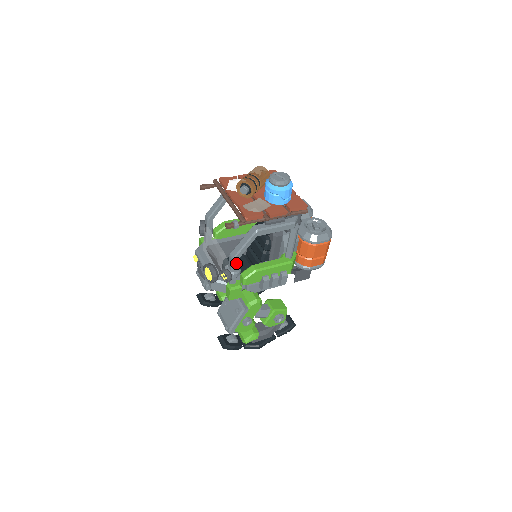
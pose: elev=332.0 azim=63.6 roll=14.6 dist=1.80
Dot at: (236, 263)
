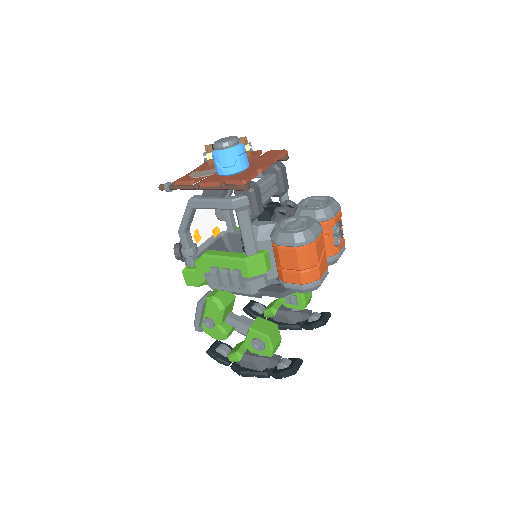
Dot at: (183, 238)
